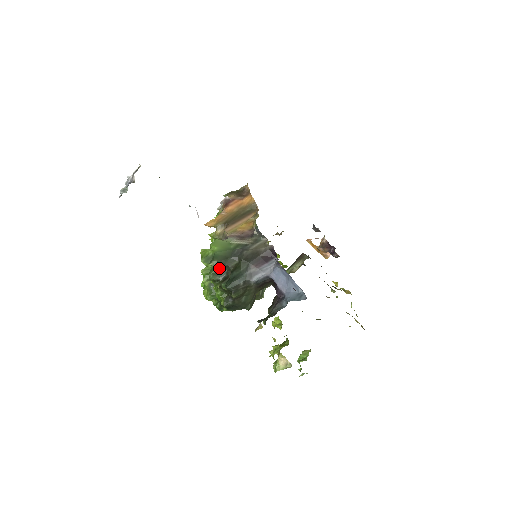
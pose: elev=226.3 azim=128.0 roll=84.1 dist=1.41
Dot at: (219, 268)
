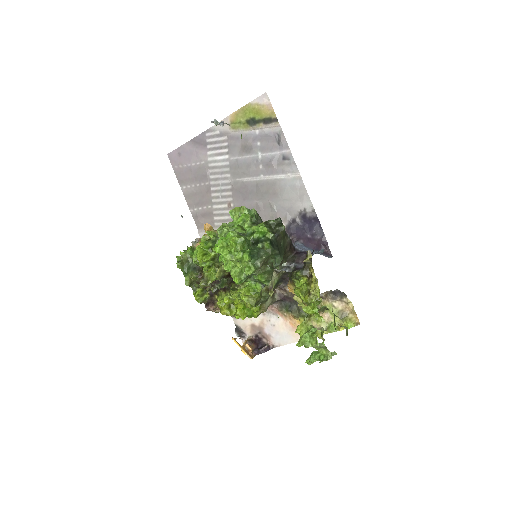
Dot at: occluded
